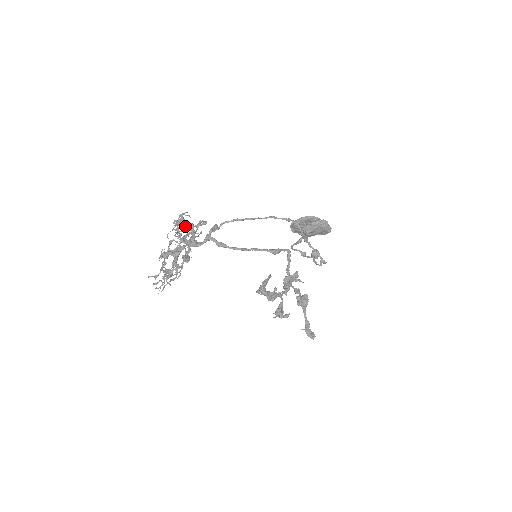
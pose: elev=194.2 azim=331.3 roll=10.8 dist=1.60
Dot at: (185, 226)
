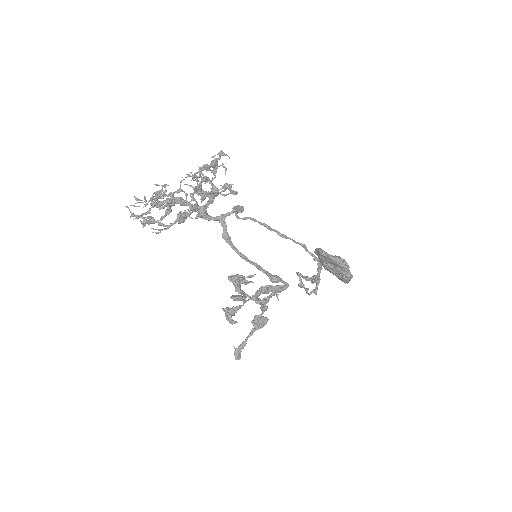
Dot at: (206, 193)
